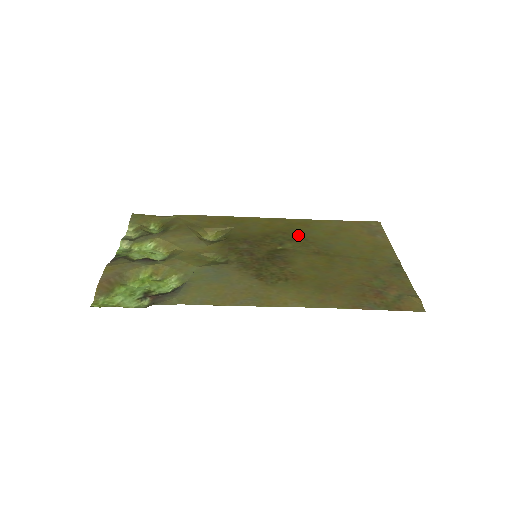
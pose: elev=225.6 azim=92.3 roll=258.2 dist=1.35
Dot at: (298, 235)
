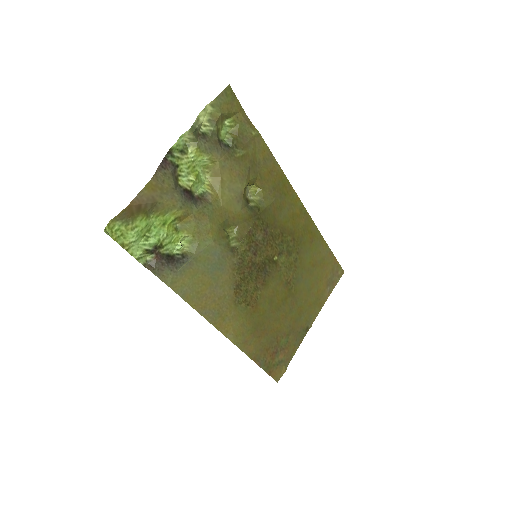
Dot at: (298, 250)
